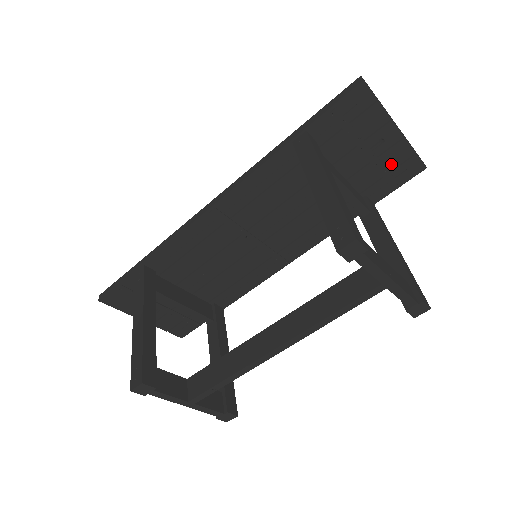
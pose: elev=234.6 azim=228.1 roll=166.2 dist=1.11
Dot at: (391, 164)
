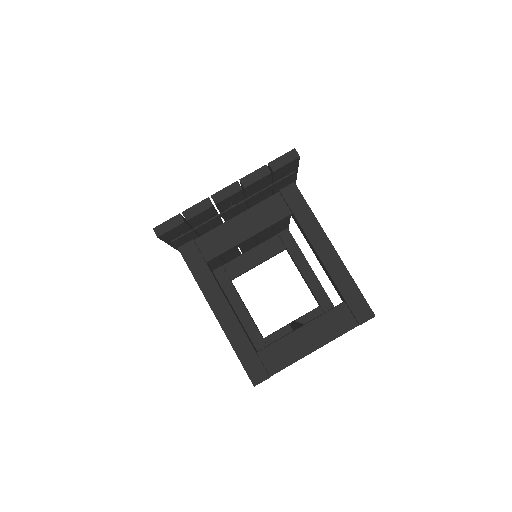
Dot at: (264, 186)
